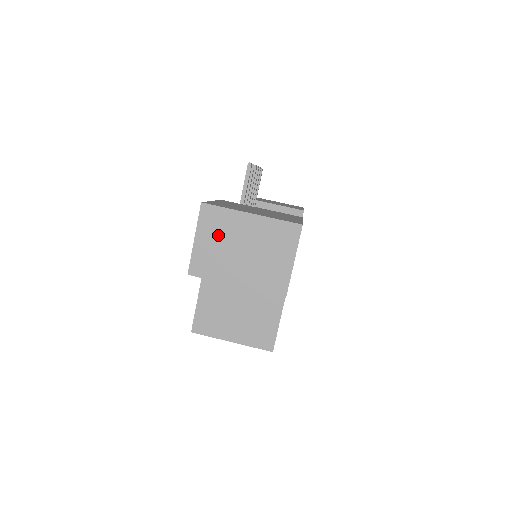
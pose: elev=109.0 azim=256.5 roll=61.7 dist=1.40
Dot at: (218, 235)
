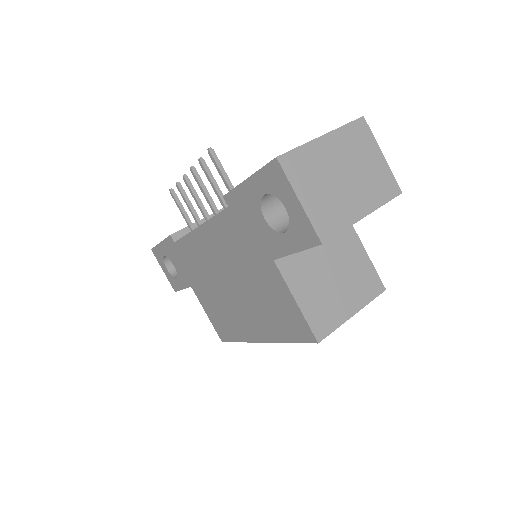
Dot at: (315, 179)
